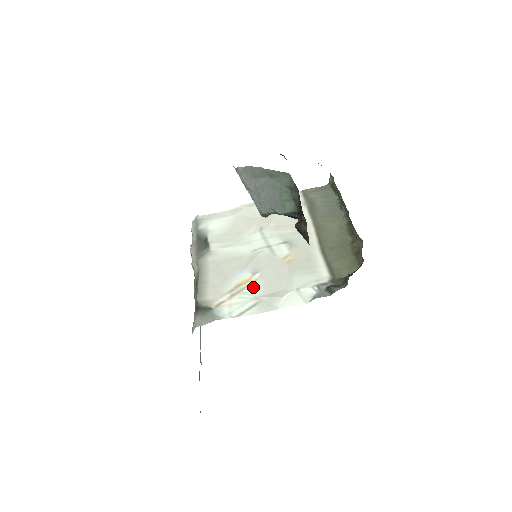
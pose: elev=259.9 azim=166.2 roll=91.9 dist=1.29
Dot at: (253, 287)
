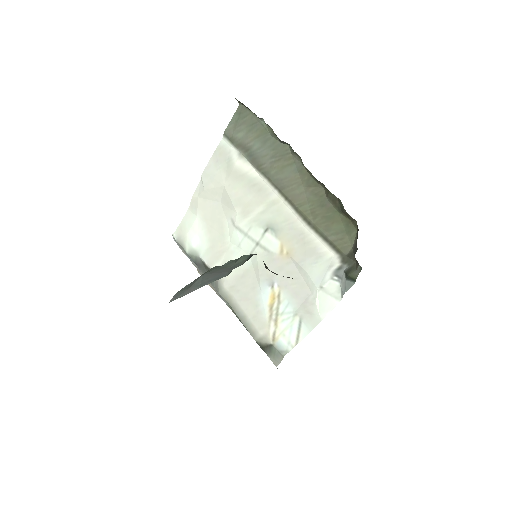
Dot at: (283, 303)
